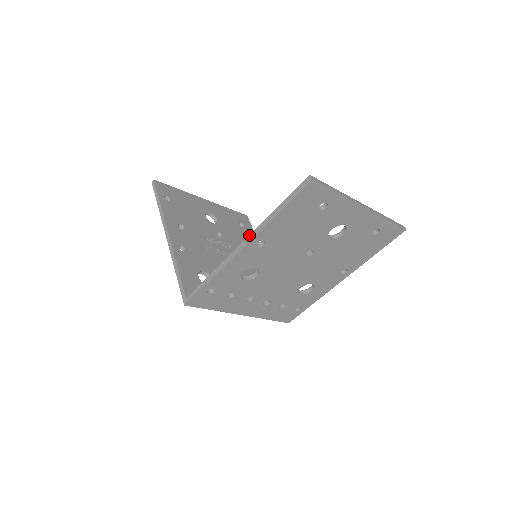
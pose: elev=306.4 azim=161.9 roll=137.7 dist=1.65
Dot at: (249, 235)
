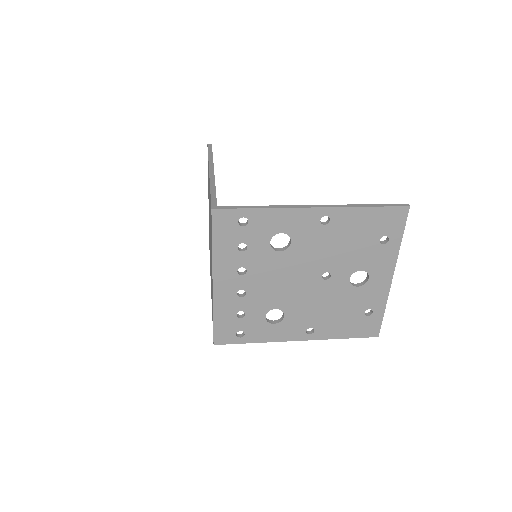
Dot at: occluded
